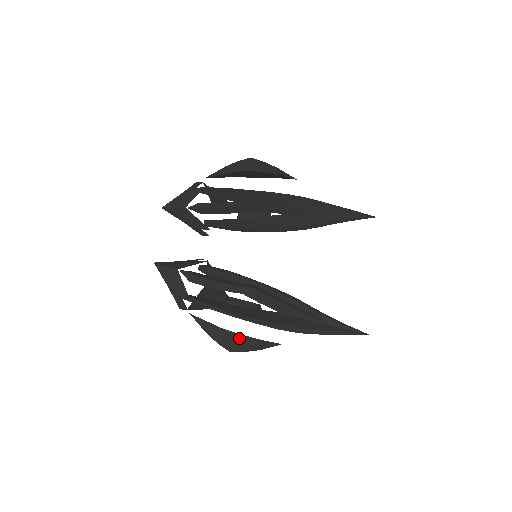
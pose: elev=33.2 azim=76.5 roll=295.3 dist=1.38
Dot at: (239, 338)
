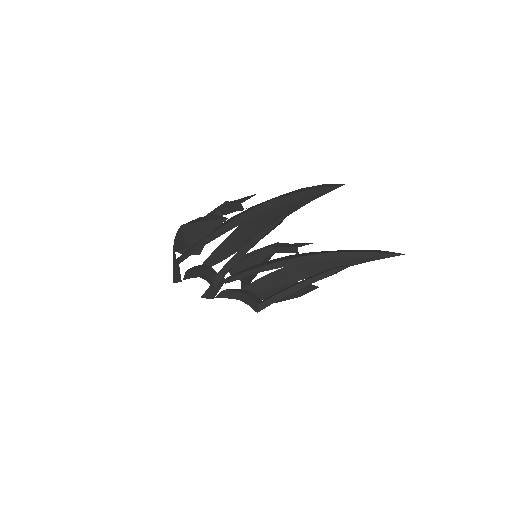
Dot at: (283, 300)
